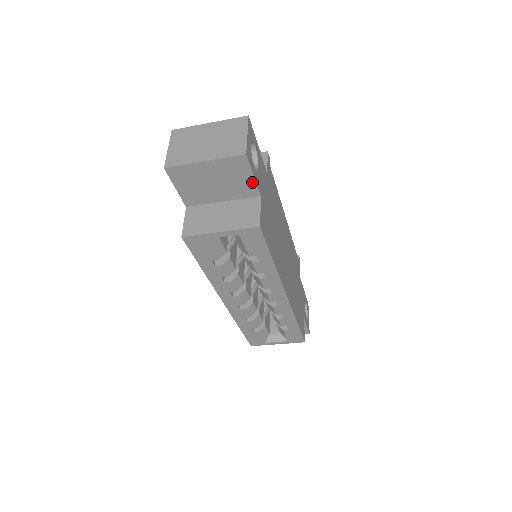
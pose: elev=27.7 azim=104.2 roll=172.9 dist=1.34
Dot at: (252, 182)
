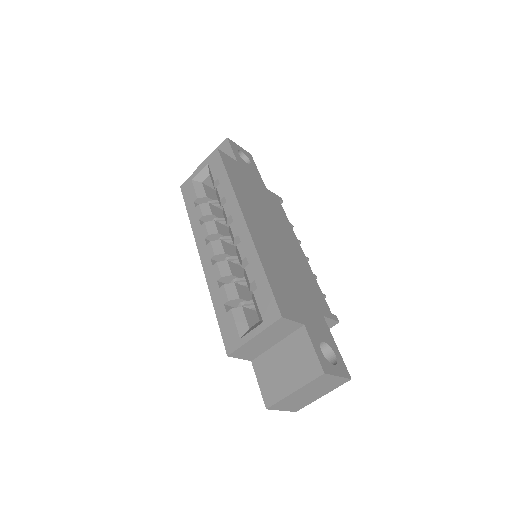
Dot at: (232, 154)
